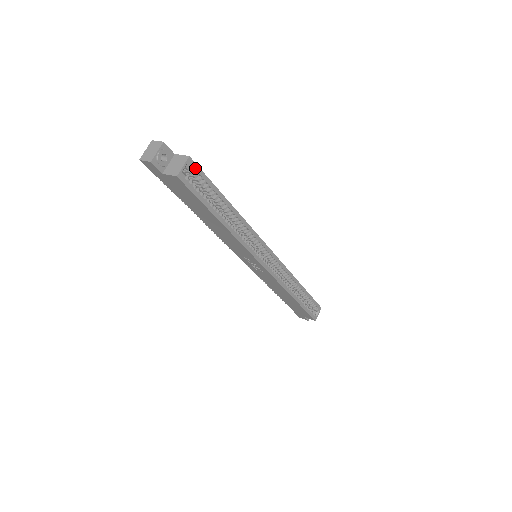
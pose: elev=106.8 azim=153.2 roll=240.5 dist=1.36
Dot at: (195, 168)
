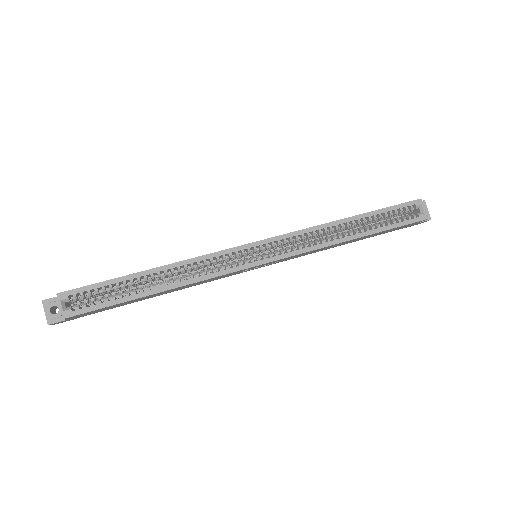
Dot at: (73, 293)
